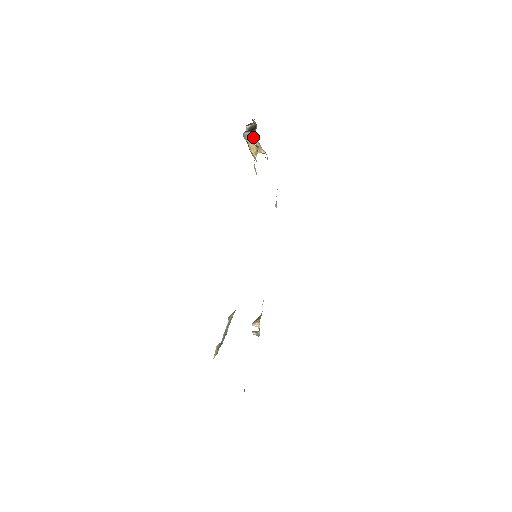
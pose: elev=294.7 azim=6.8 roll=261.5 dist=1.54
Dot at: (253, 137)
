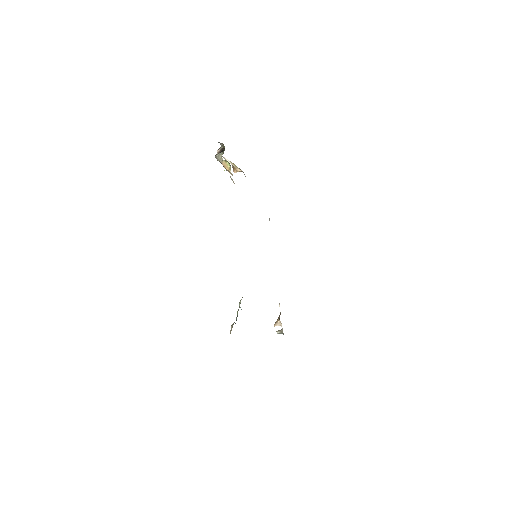
Dot at: (227, 160)
